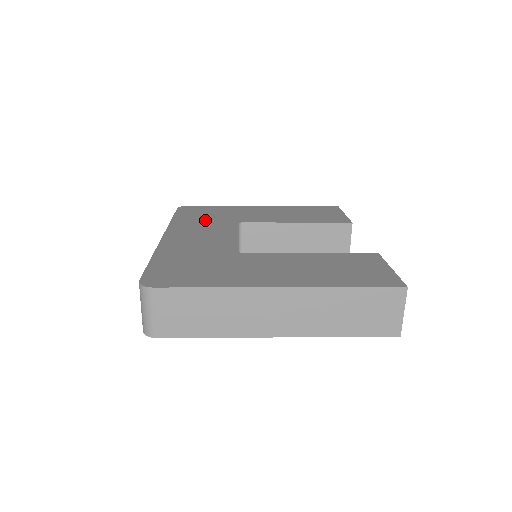
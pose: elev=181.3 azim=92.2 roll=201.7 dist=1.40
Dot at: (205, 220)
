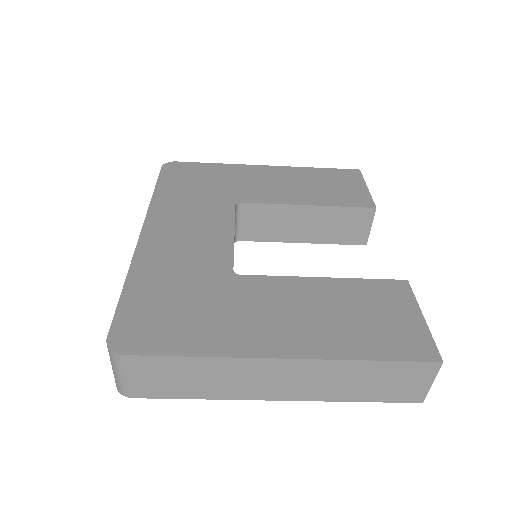
Dot at: (195, 196)
